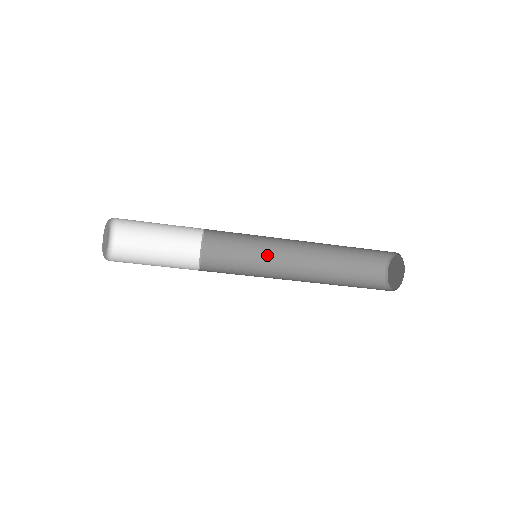
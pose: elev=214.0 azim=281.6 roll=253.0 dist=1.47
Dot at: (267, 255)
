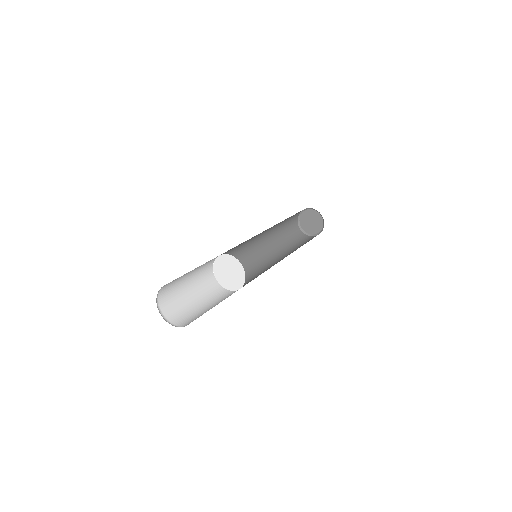
Dot at: occluded
